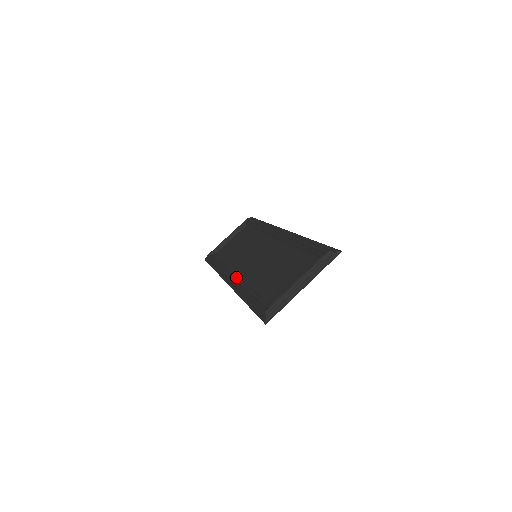
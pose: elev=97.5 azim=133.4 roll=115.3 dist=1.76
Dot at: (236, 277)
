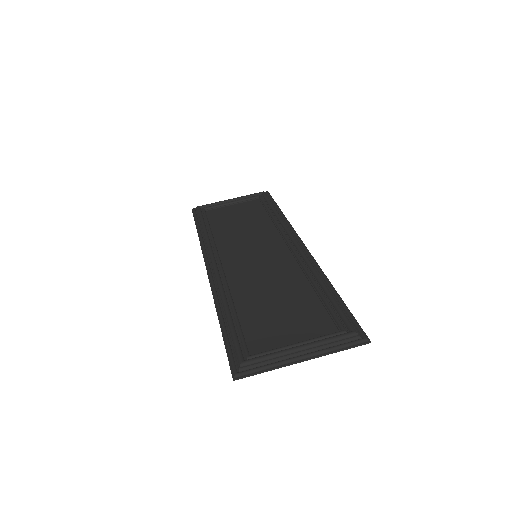
Dot at: (221, 270)
